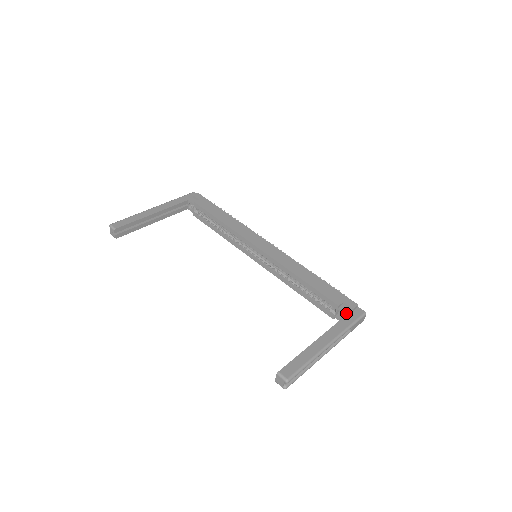
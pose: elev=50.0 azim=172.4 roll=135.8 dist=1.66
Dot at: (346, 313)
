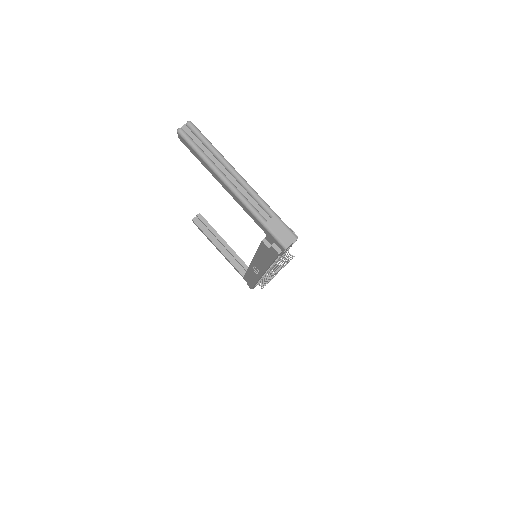
Dot at: occluded
